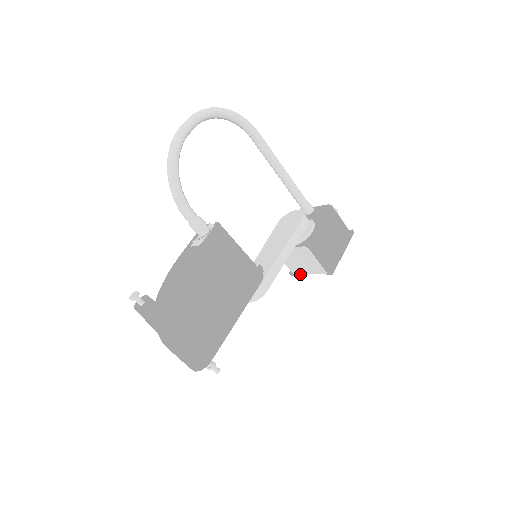
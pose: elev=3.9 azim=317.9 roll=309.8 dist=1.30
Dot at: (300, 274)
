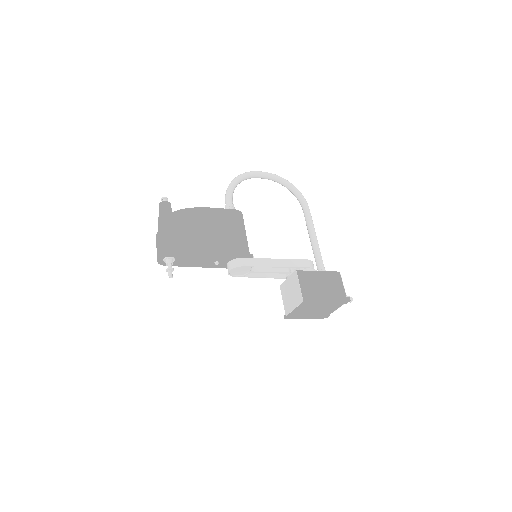
Dot at: (289, 313)
